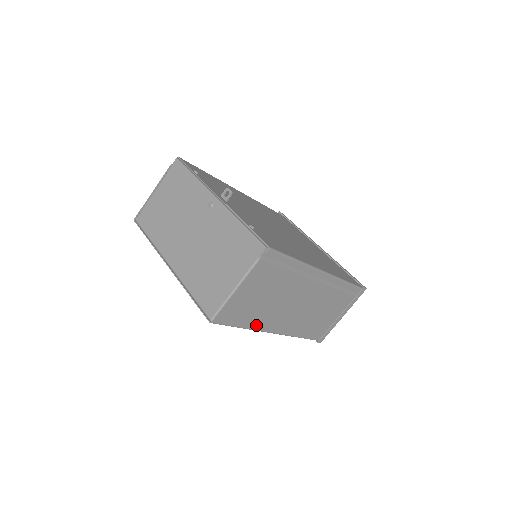
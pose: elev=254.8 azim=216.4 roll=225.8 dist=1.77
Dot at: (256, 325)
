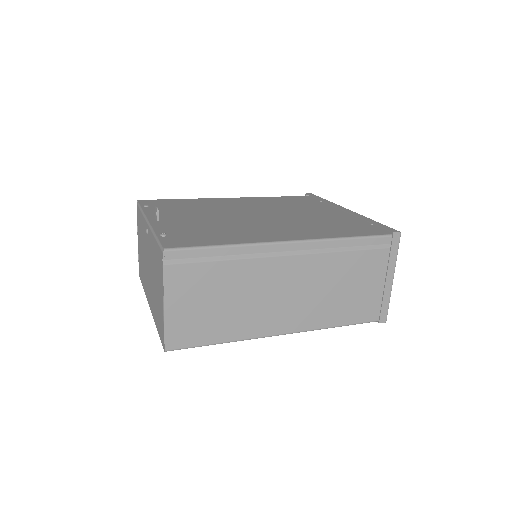
Dot at: (240, 334)
